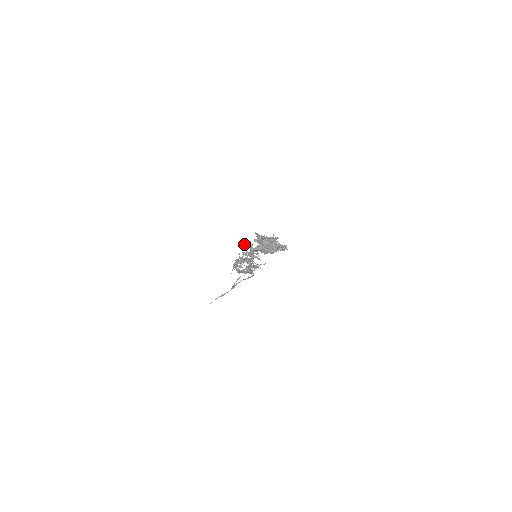
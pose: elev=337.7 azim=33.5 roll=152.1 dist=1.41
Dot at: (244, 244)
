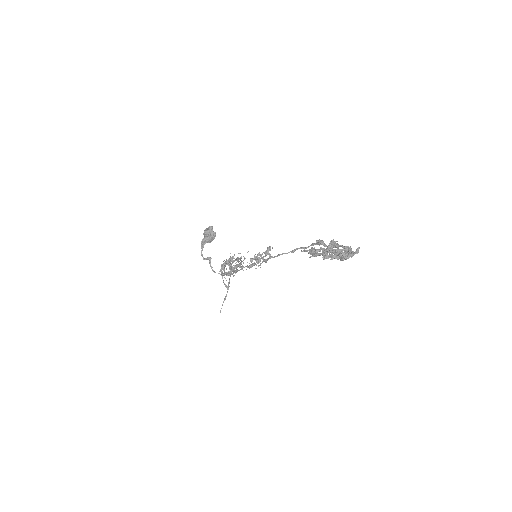
Dot at: (256, 259)
